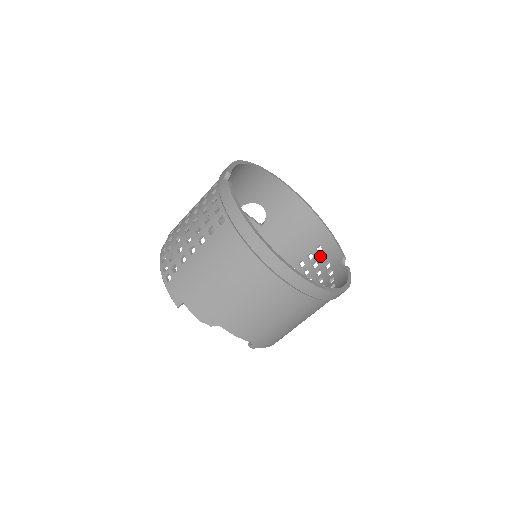
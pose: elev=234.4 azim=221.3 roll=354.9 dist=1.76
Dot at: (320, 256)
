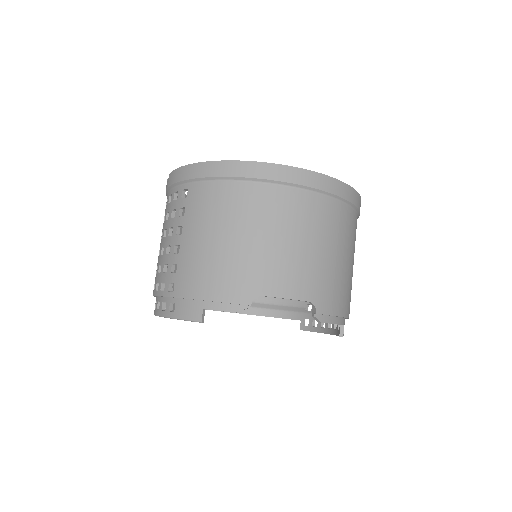
Dot at: occluded
